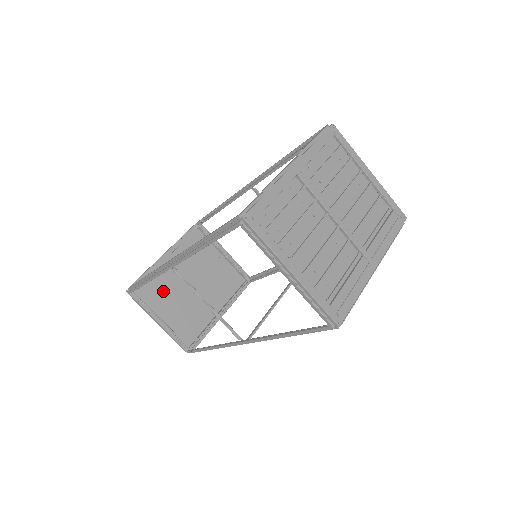
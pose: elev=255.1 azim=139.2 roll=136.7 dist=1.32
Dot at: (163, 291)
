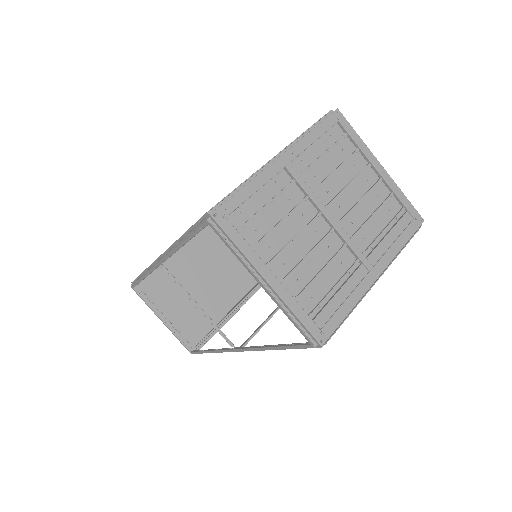
Dot at: (170, 287)
